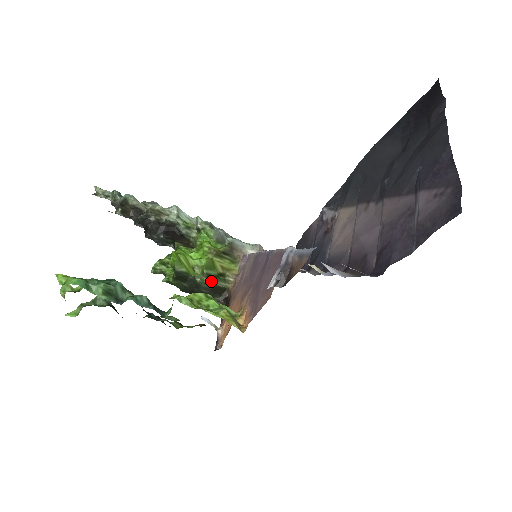
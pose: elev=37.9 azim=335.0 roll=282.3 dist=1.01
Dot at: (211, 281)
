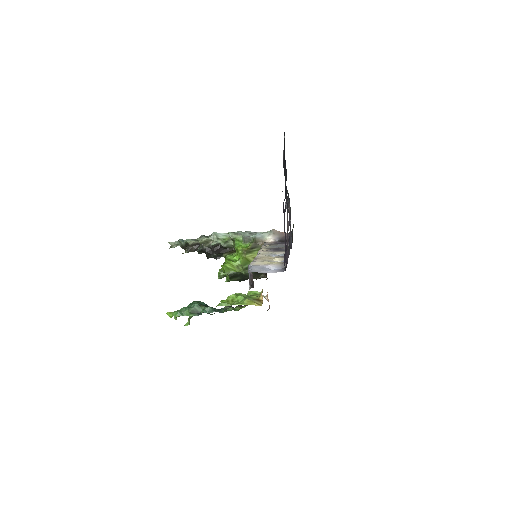
Dot at: occluded
